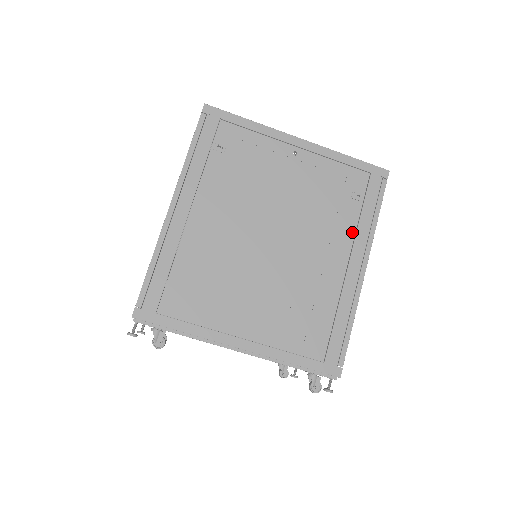
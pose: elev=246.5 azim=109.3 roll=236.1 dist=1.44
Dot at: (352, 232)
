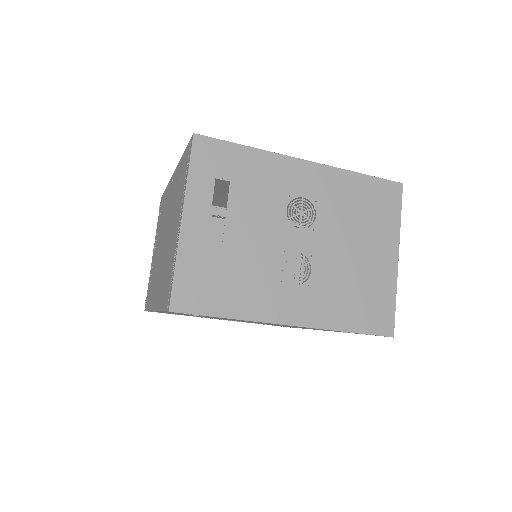
Dot at: occluded
